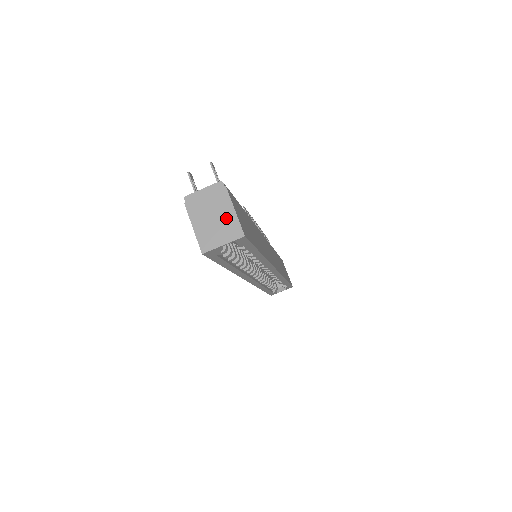
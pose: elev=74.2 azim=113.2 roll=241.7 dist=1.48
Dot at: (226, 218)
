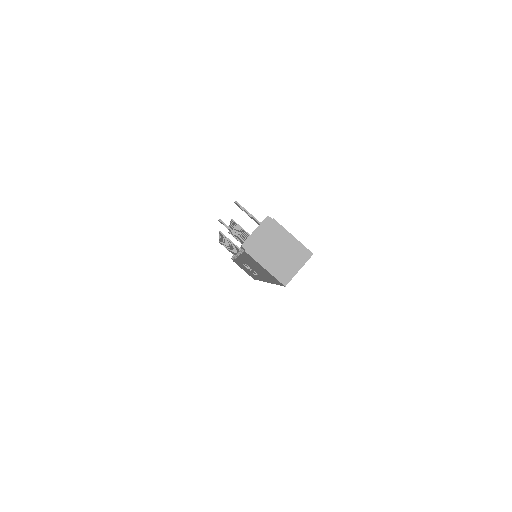
Dot at: (289, 246)
